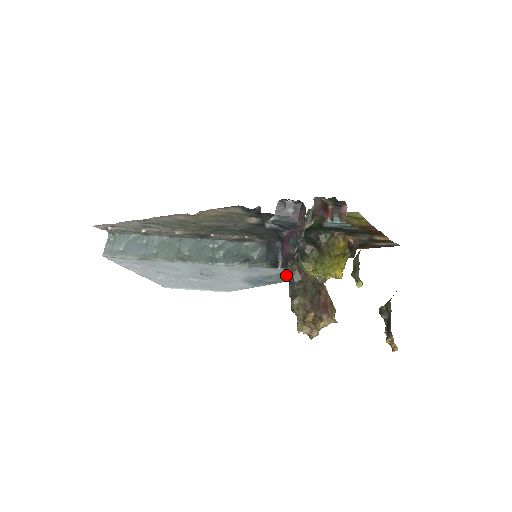
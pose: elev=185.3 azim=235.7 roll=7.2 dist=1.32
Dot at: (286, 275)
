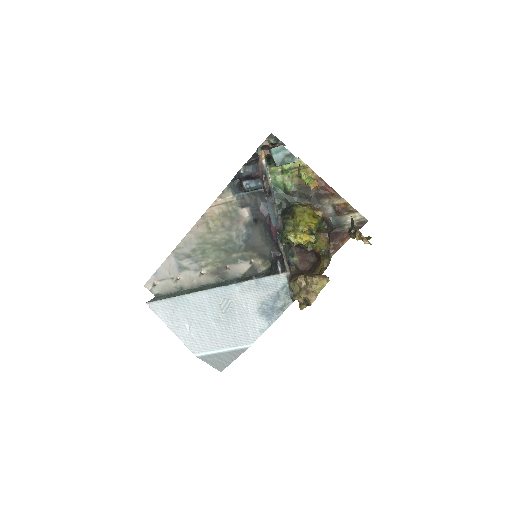
Dot at: occluded
